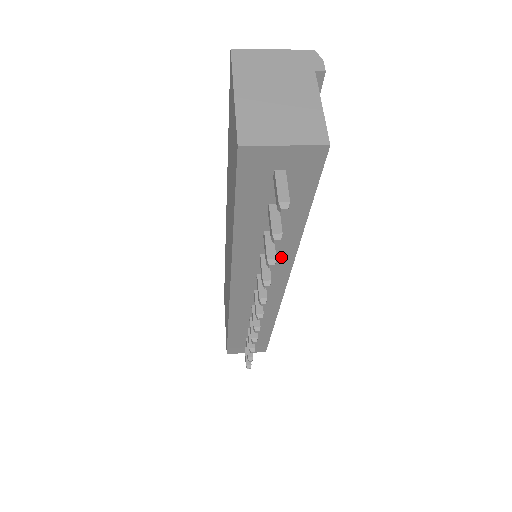
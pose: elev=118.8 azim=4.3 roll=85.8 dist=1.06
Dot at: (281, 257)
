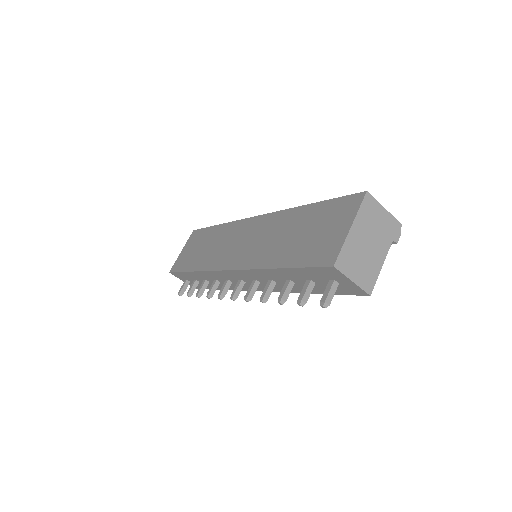
Dot at: (280, 287)
